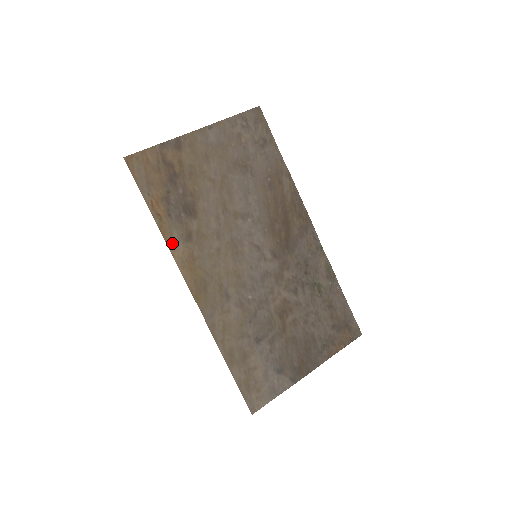
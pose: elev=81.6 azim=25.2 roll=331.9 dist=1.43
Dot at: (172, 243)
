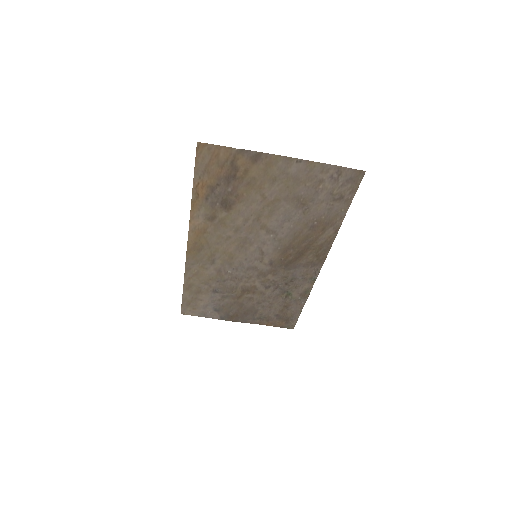
Dot at: (195, 215)
